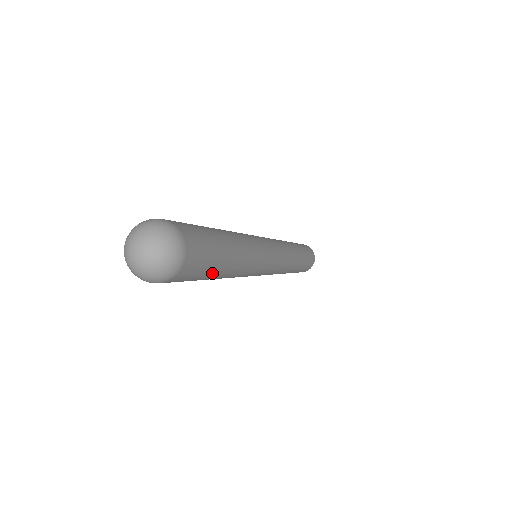
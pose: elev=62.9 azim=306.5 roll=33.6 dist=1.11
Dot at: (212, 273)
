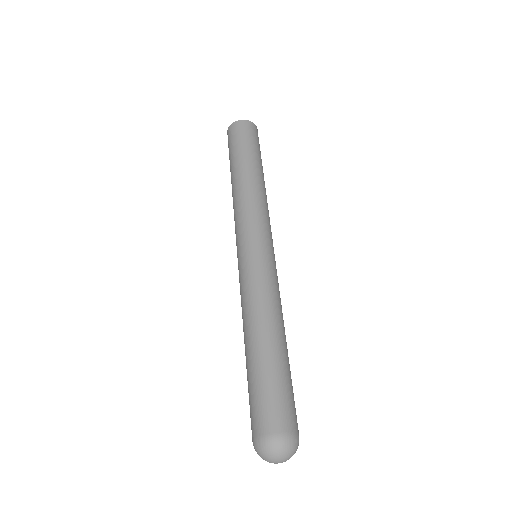
Dot at: occluded
